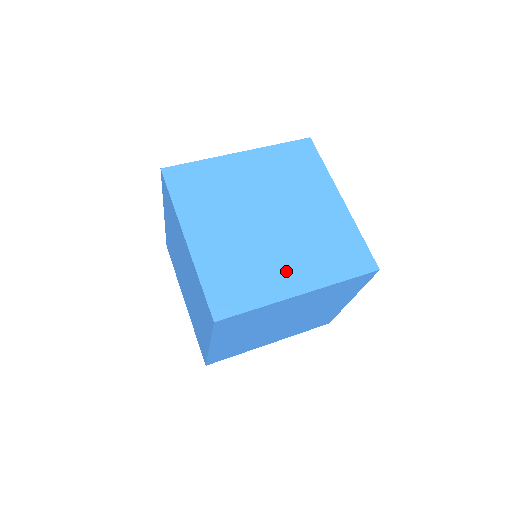
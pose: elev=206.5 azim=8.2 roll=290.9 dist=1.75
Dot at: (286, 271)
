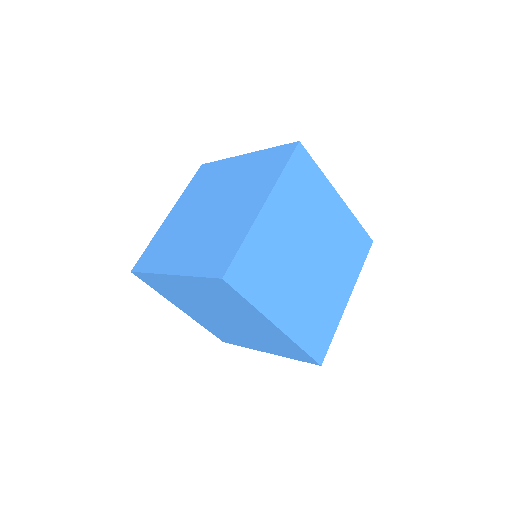
Dot at: (180, 254)
